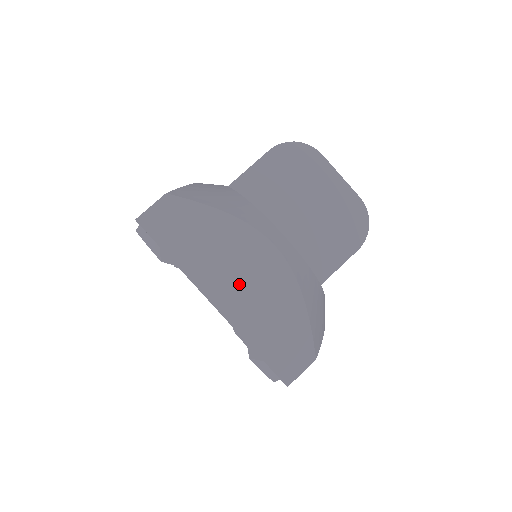
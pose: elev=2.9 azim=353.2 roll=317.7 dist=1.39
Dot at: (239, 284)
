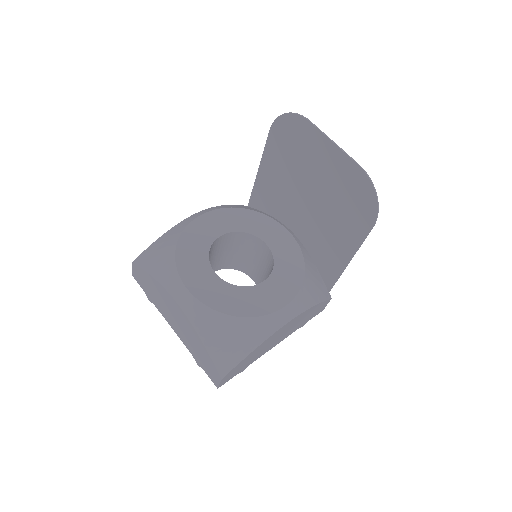
Dot at: (175, 321)
